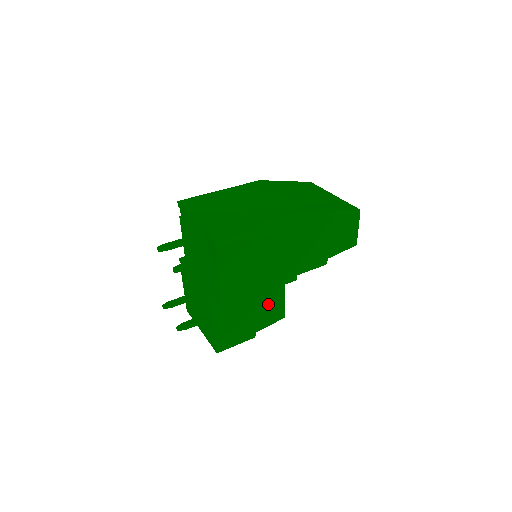
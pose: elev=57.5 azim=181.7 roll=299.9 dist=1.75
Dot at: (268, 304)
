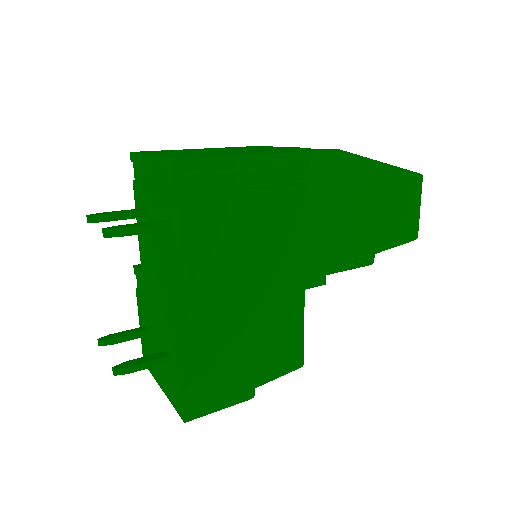
Dot at: (276, 335)
